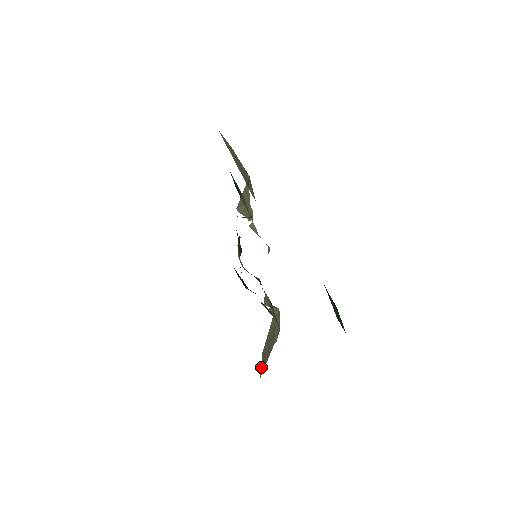
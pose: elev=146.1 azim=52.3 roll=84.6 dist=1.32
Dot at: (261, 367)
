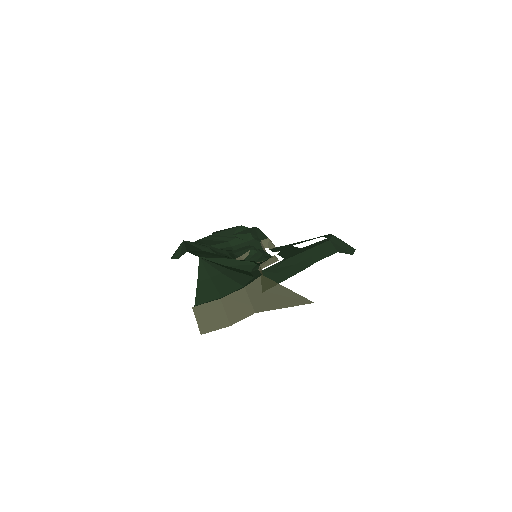
Dot at: occluded
